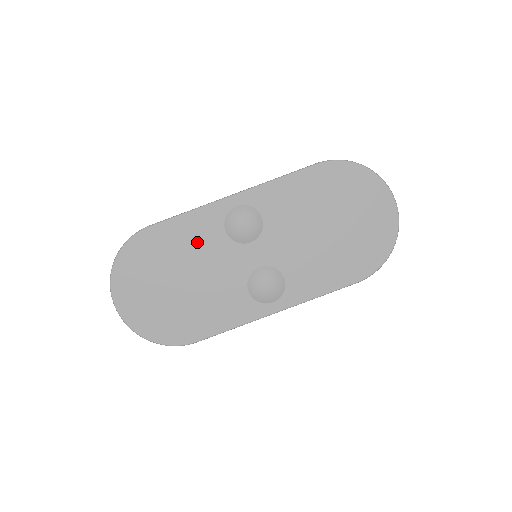
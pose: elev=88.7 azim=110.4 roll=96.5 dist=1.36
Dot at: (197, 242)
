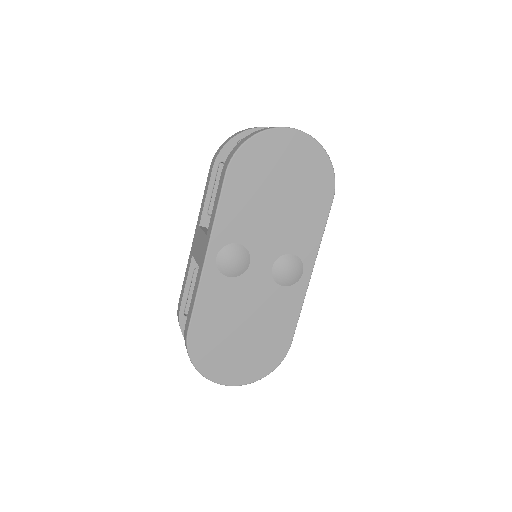
Dot at: (223, 303)
